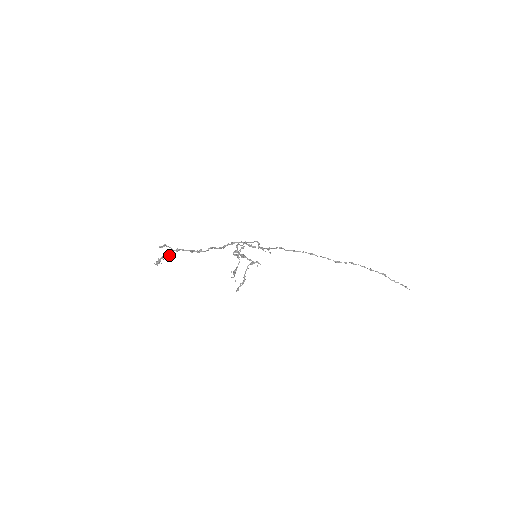
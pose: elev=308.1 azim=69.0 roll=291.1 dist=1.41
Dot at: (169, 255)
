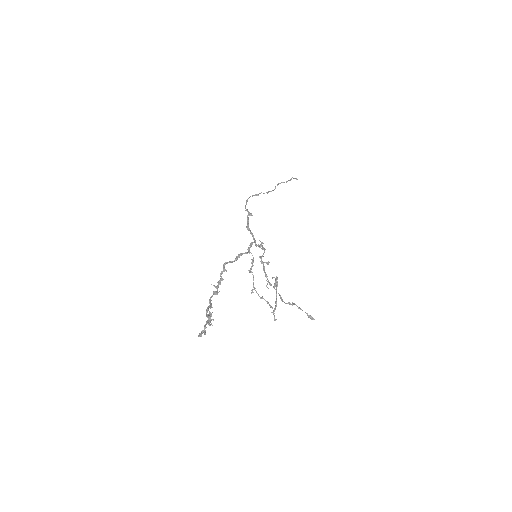
Dot at: (211, 320)
